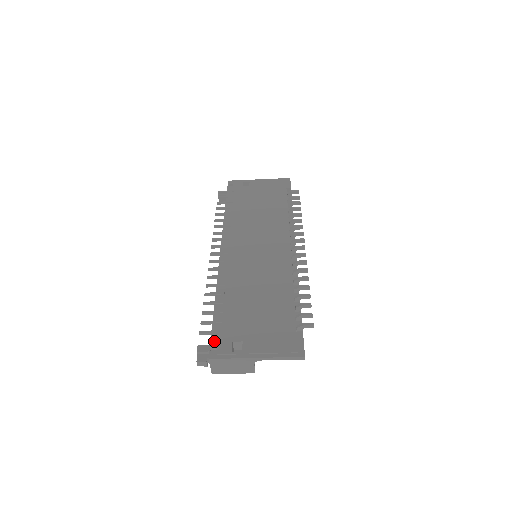
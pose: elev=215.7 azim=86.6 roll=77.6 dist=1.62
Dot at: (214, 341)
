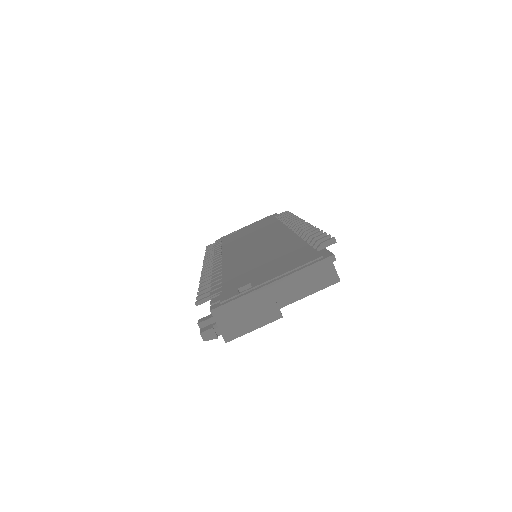
Dot at: (215, 299)
